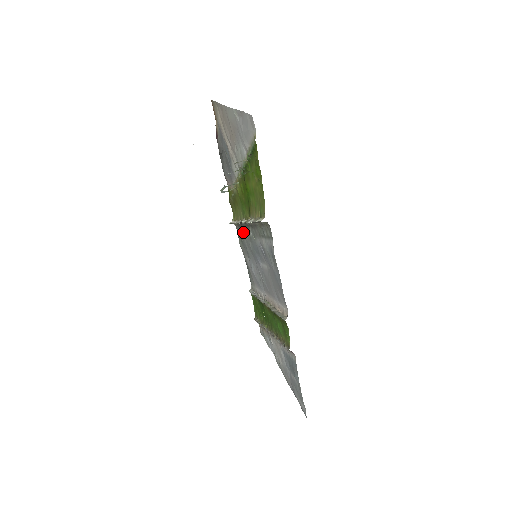
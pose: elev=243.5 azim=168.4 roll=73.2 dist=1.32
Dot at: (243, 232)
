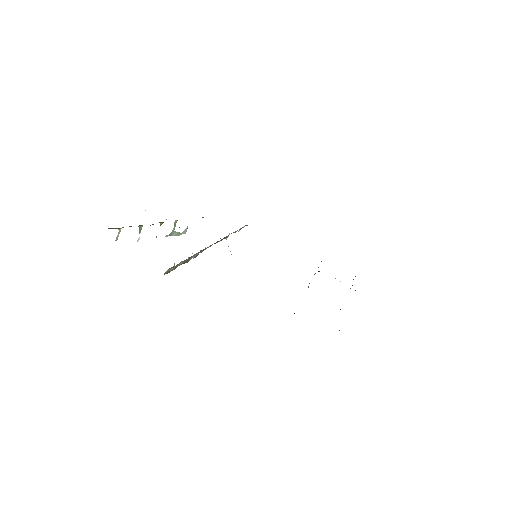
Dot at: occluded
